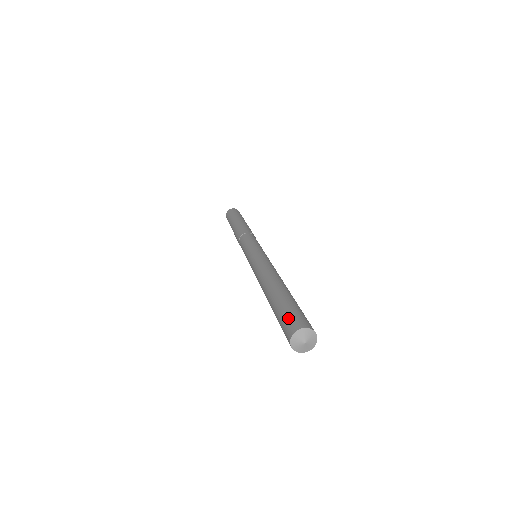
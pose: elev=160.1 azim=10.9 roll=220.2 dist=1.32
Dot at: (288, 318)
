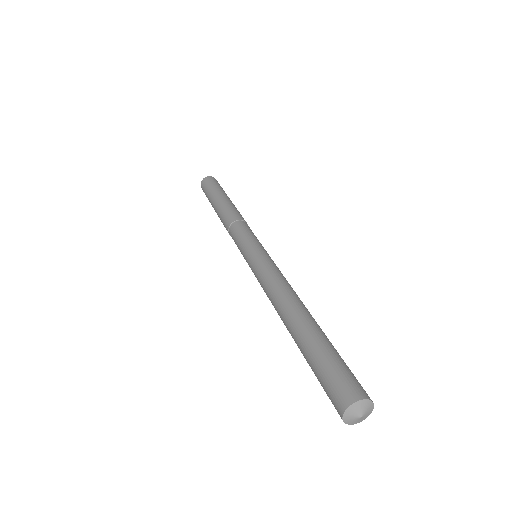
Dot at: (341, 375)
